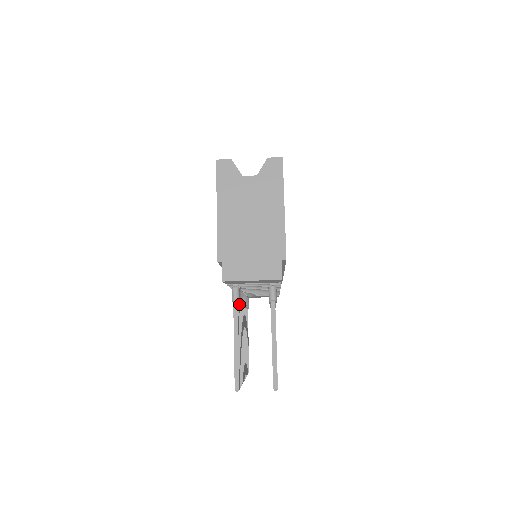
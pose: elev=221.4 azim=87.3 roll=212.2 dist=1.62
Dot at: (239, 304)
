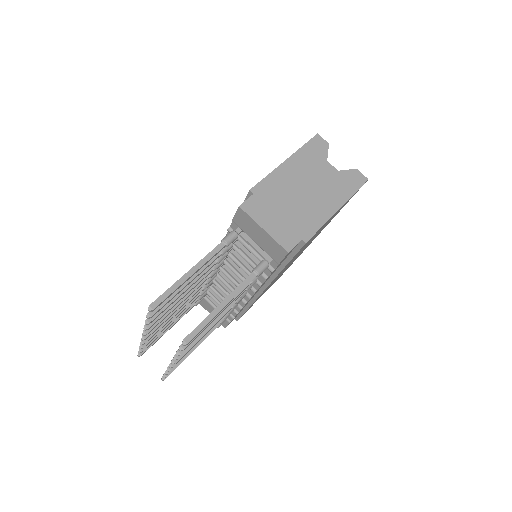
Dot at: (220, 255)
